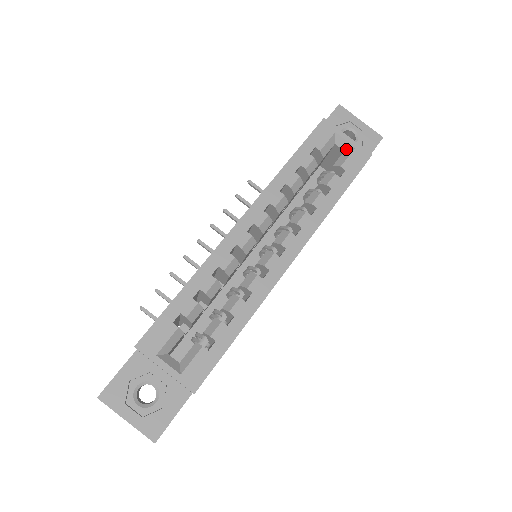
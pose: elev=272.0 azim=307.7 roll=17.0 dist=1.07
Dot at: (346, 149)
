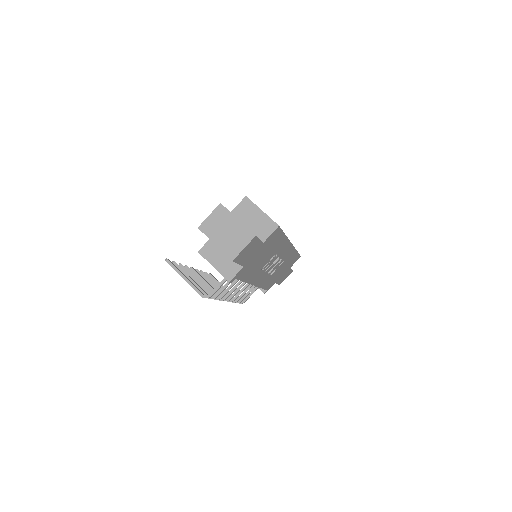
Dot at: occluded
